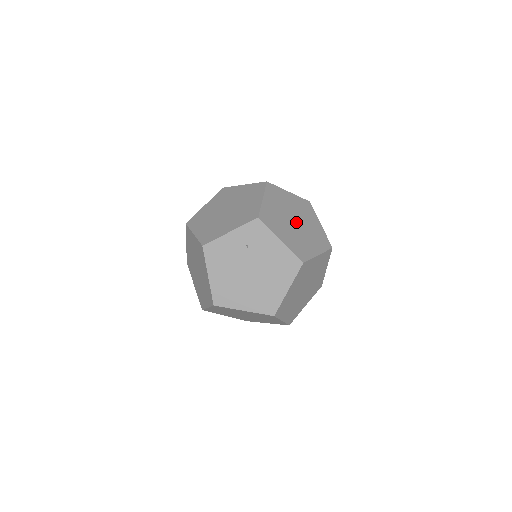
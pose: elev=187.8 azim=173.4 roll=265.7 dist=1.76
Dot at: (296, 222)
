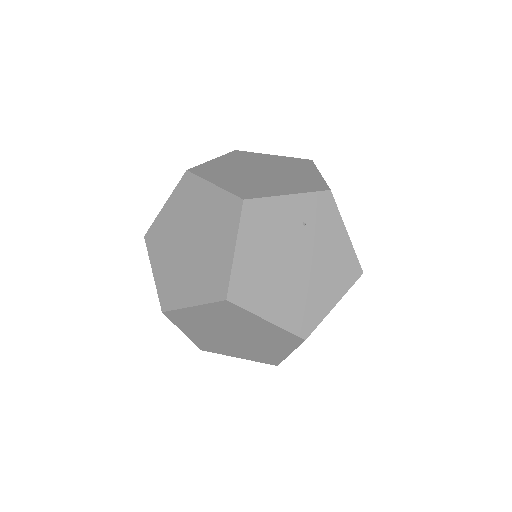
Dot at: occluded
